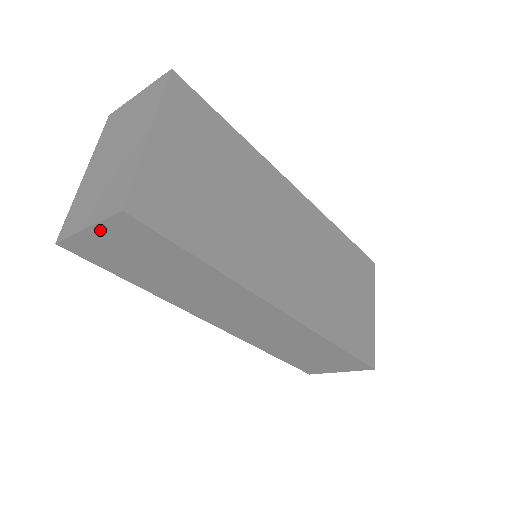
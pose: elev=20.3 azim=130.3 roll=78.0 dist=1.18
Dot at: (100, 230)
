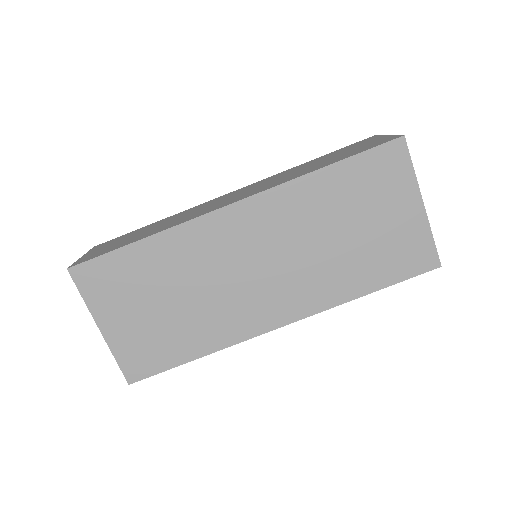
Dot at: occluded
